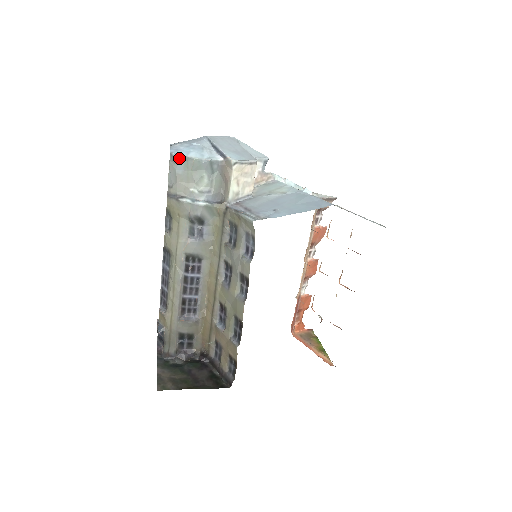
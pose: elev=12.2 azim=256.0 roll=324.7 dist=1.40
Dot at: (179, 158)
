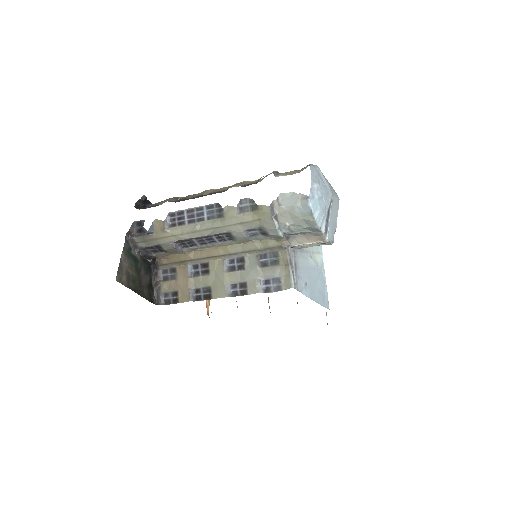
Dot at: (309, 208)
